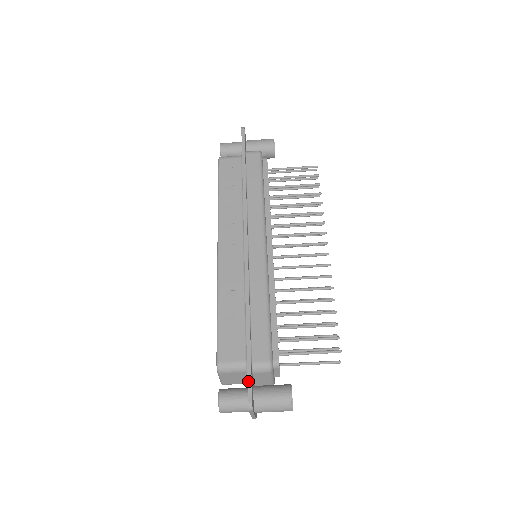
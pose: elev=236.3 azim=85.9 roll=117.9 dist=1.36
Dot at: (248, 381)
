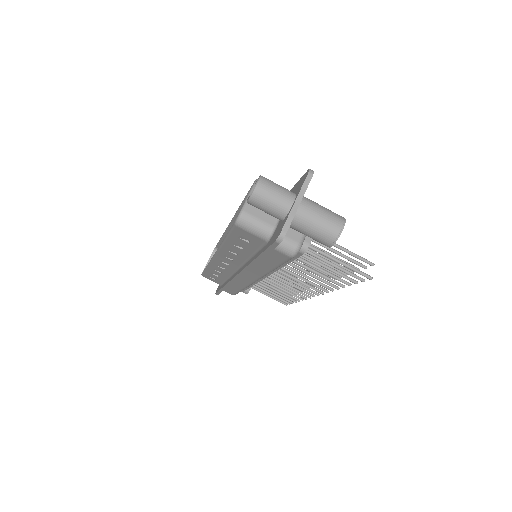
Dot at: occluded
